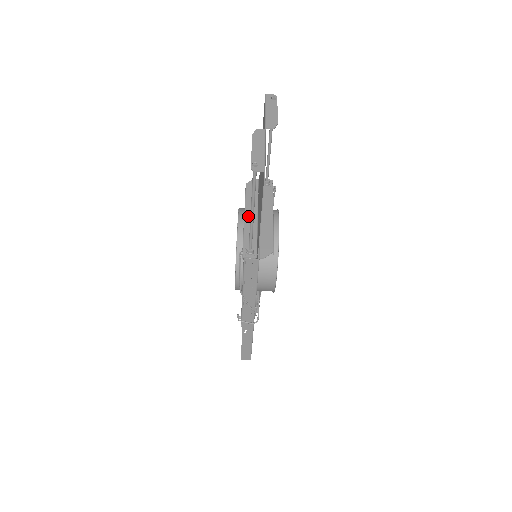
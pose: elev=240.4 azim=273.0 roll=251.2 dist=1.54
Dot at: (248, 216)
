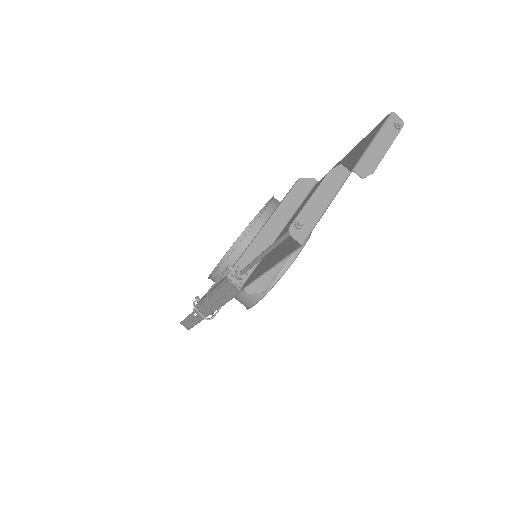
Dot at: (271, 225)
